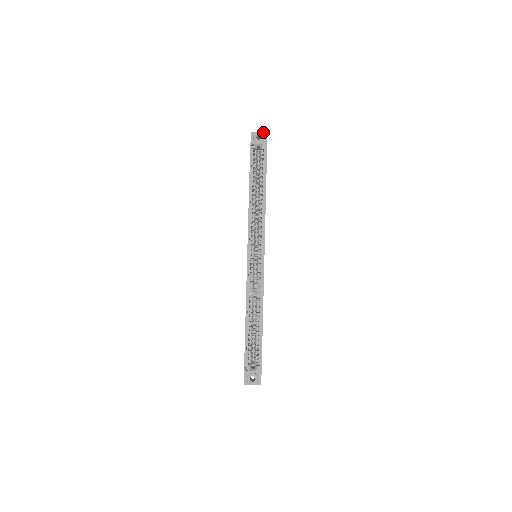
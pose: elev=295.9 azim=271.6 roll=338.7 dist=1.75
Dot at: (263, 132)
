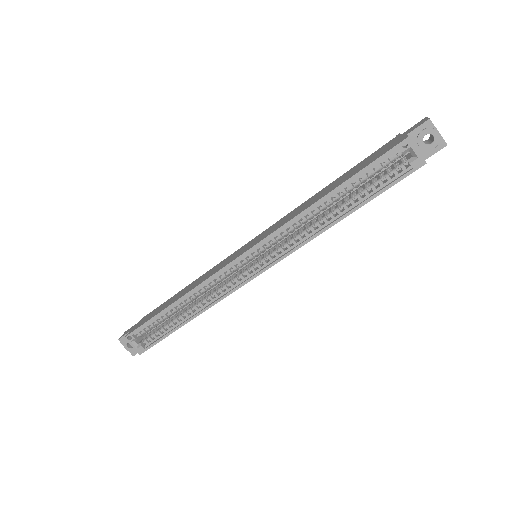
Dot at: occluded
